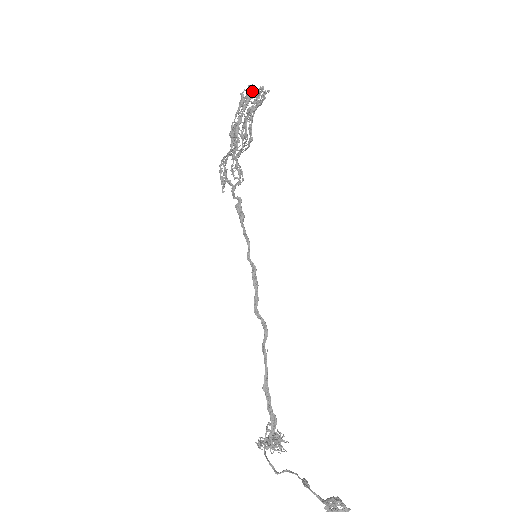
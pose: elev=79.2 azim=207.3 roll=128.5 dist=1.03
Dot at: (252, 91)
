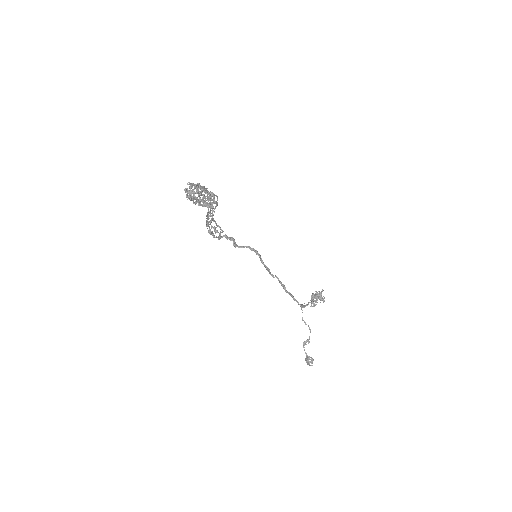
Dot at: (190, 189)
